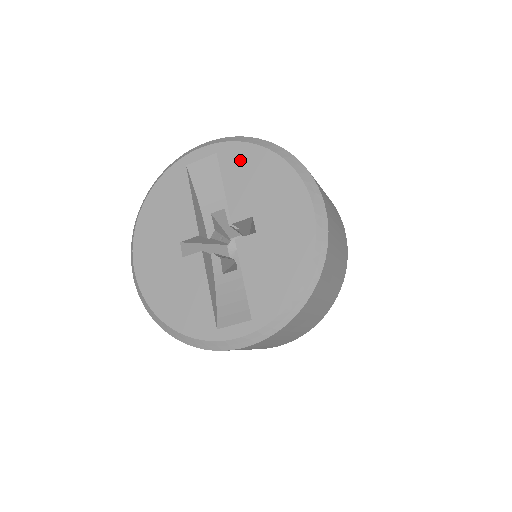
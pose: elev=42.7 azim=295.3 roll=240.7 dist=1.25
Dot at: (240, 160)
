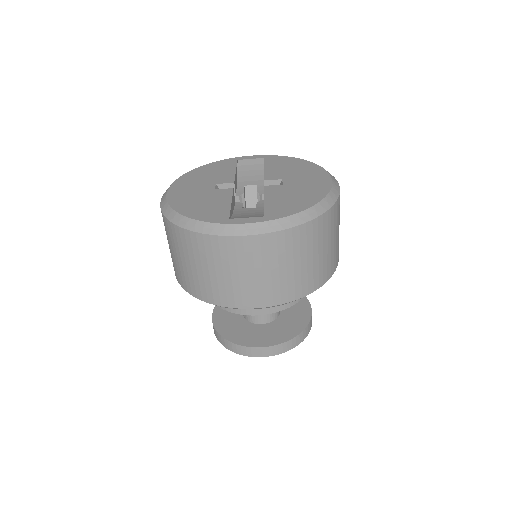
Dot at: (281, 161)
